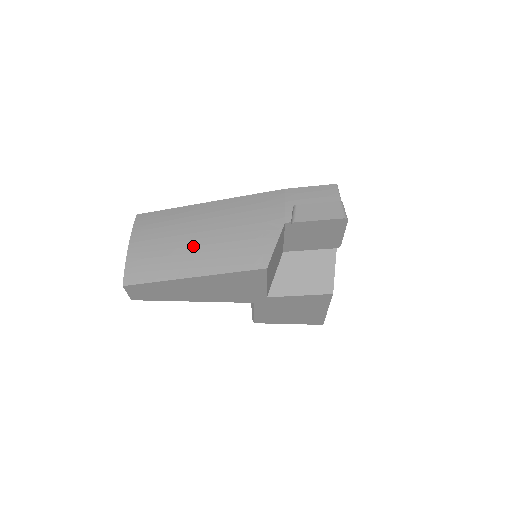
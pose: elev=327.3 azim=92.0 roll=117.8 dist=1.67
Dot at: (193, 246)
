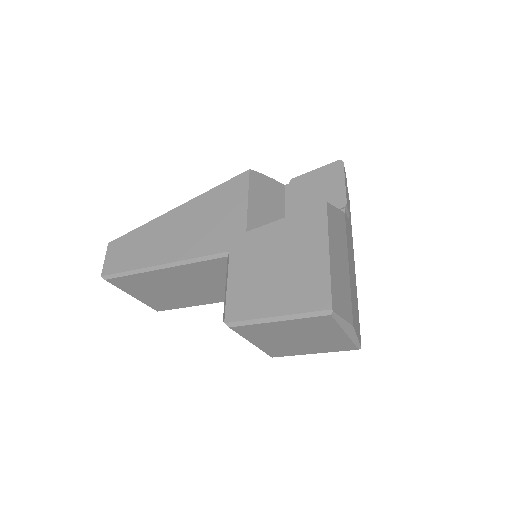
Dot at: occluded
